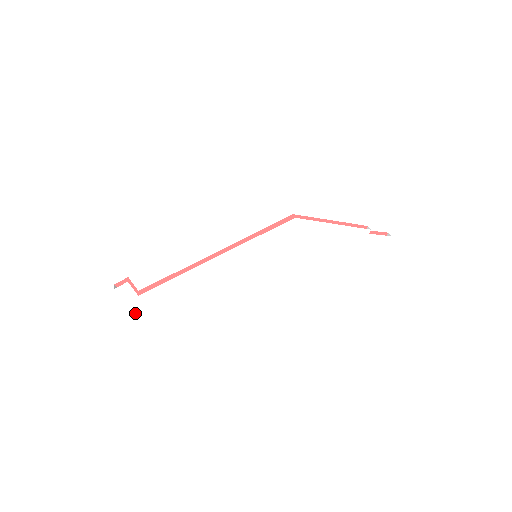
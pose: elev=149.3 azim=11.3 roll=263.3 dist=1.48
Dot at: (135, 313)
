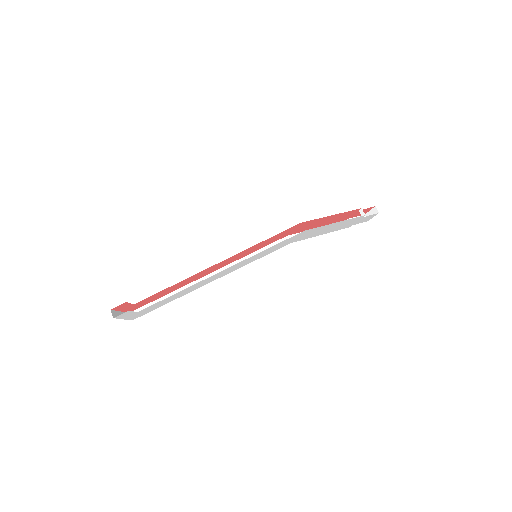
Dot at: (132, 319)
